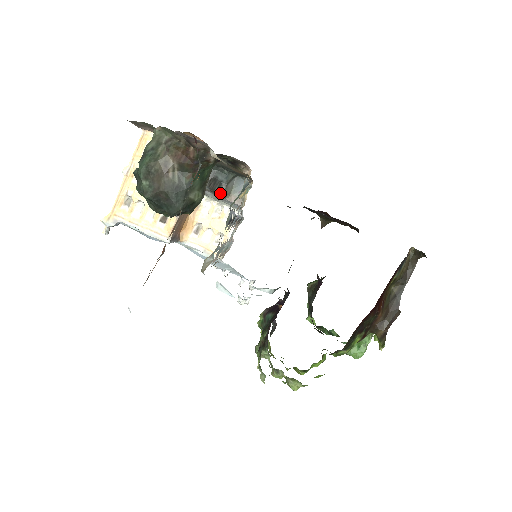
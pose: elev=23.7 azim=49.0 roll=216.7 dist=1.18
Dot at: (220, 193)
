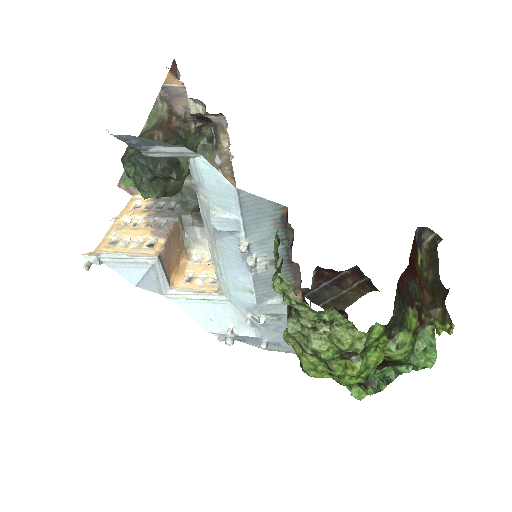
Dot at: occluded
